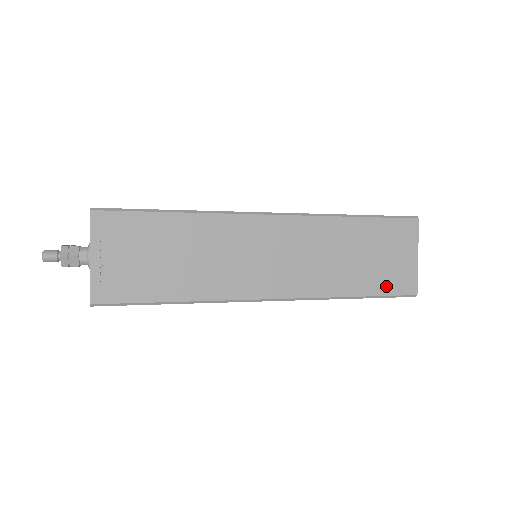
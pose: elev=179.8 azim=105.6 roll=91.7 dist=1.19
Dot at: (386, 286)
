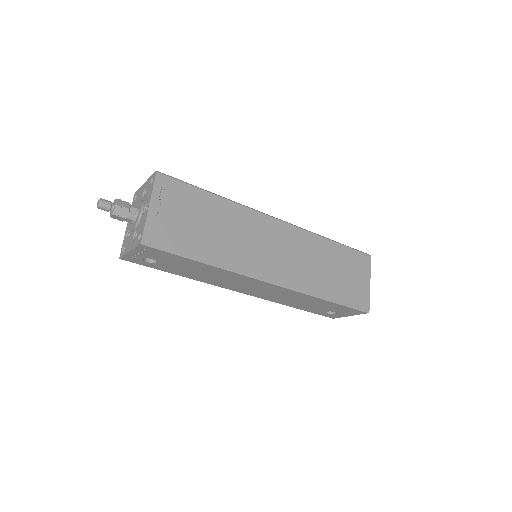
Dot at: (350, 298)
